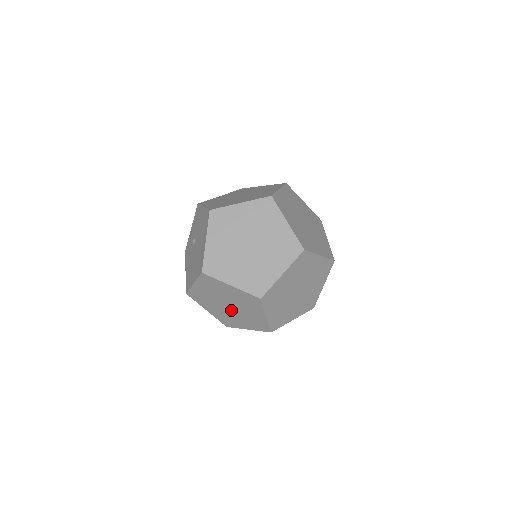
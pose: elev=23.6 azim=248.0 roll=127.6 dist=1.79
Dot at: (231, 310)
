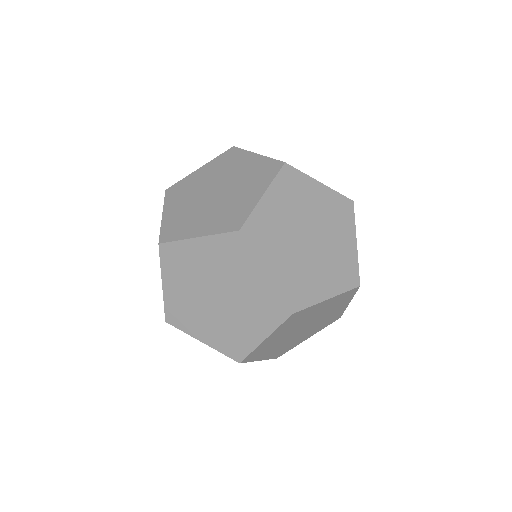
Dot at: occluded
